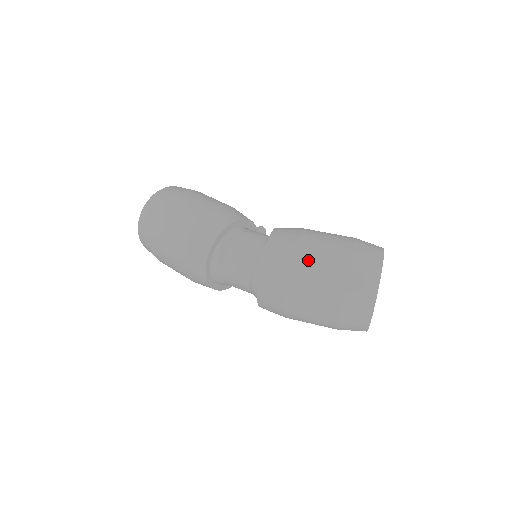
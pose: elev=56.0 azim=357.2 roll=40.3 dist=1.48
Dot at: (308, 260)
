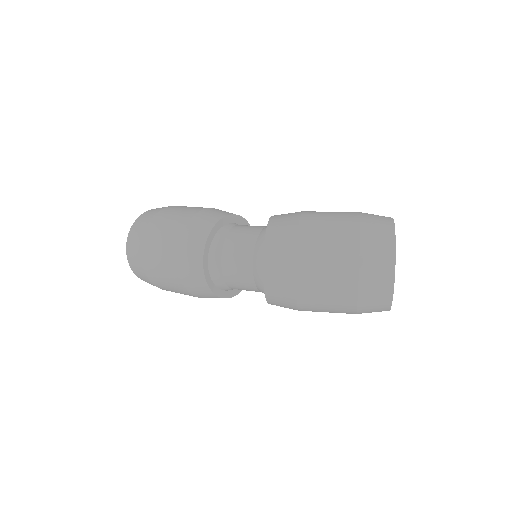
Dot at: (315, 225)
